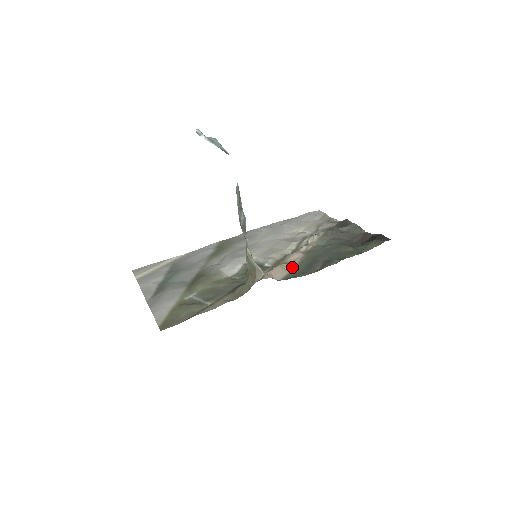
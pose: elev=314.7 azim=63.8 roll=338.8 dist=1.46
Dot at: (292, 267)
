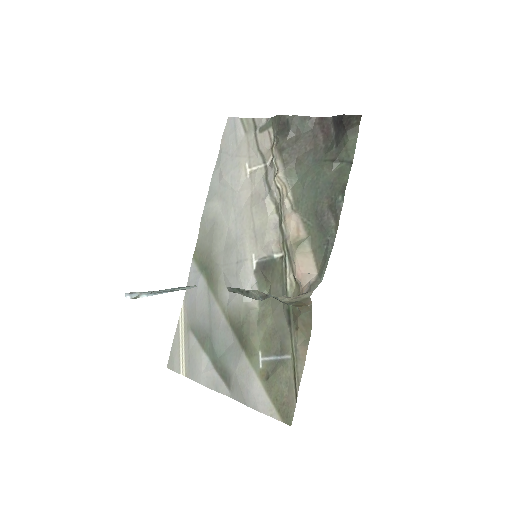
Dot at: (307, 243)
